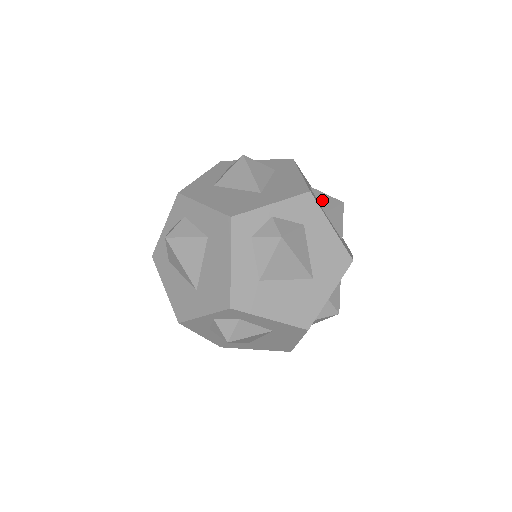
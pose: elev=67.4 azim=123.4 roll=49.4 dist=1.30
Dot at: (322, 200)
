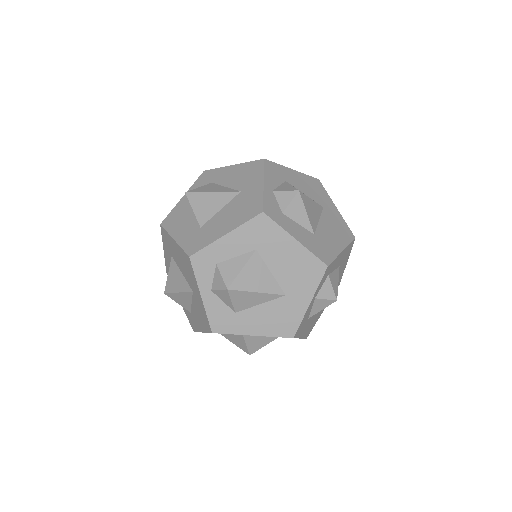
Dot at: occluded
